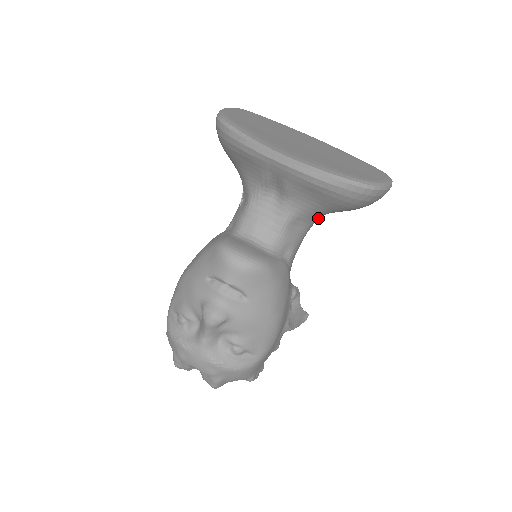
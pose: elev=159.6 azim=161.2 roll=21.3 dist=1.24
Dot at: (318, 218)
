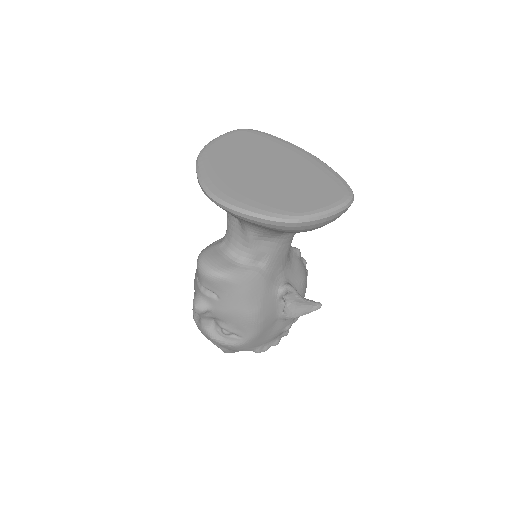
Dot at: (288, 233)
